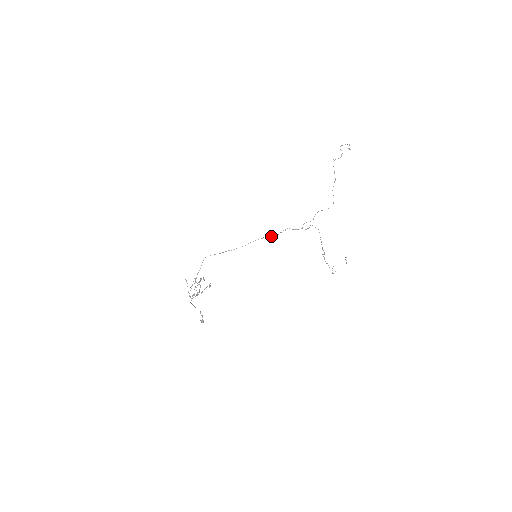
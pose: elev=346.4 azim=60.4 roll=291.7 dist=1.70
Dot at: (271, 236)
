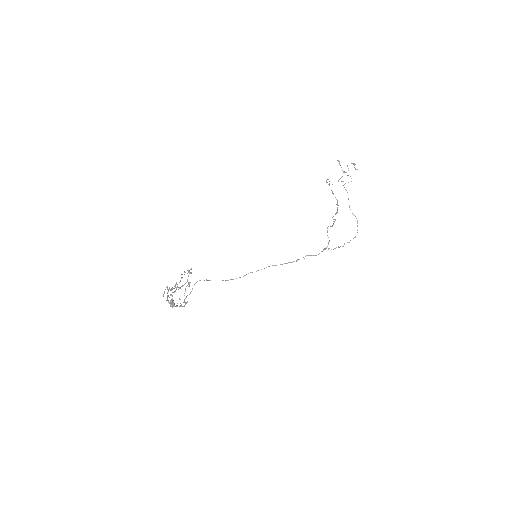
Dot at: (285, 263)
